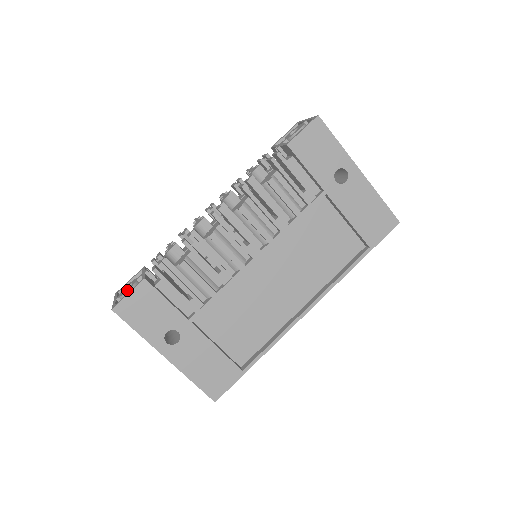
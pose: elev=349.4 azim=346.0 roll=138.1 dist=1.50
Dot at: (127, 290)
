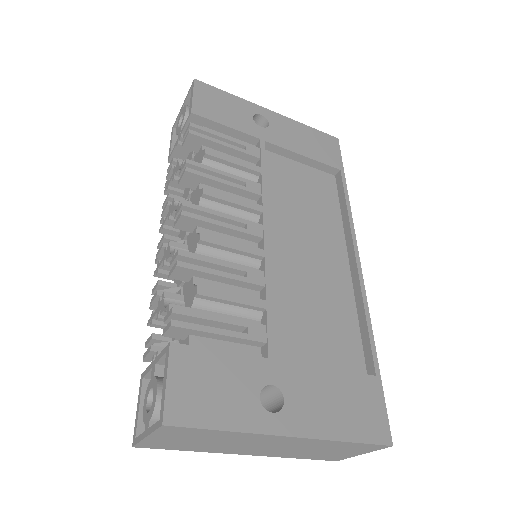
Dot at: (155, 394)
